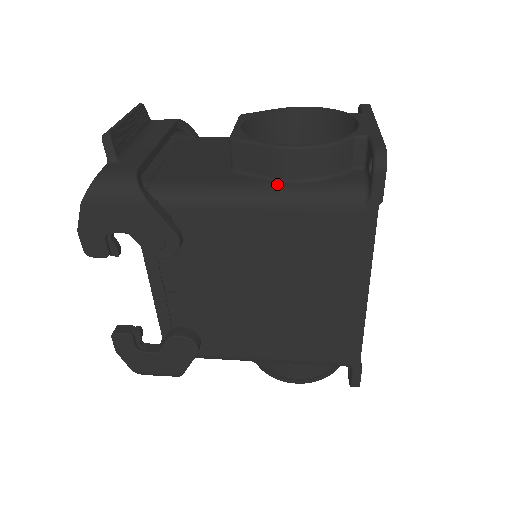
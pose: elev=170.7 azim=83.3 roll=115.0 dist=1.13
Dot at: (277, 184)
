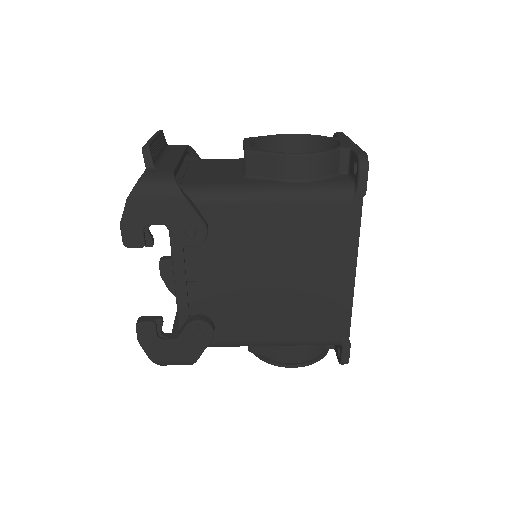
Dot at: (284, 184)
